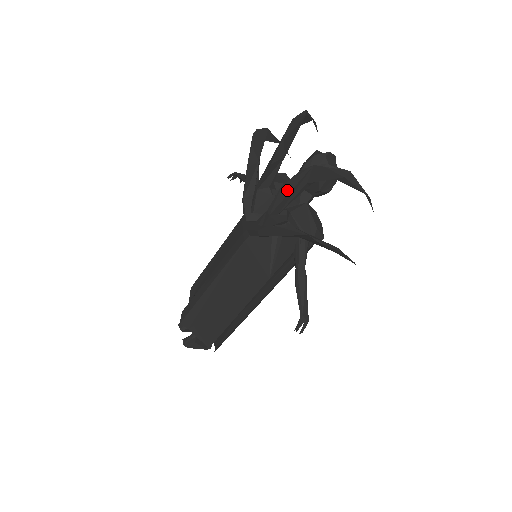
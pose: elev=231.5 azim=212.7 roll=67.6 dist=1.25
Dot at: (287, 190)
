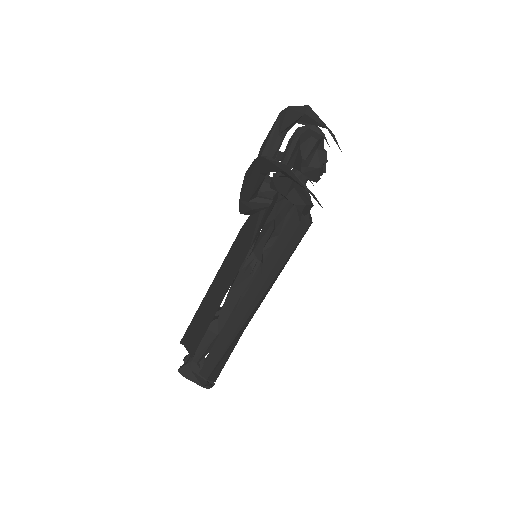
Dot at: (263, 147)
